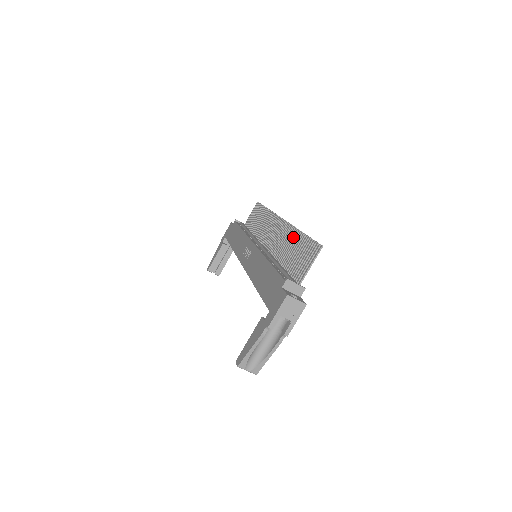
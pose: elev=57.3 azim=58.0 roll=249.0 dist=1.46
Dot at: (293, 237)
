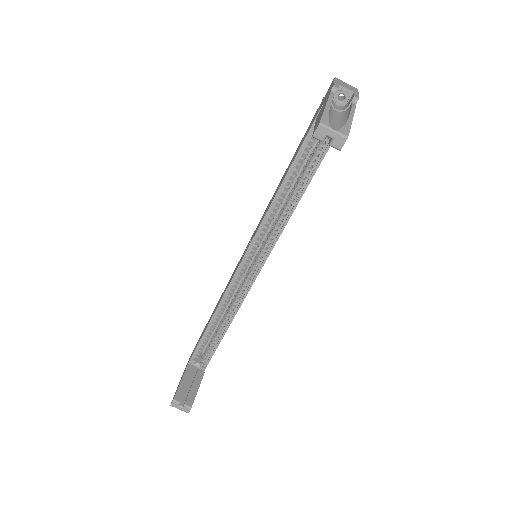
Dot at: occluded
